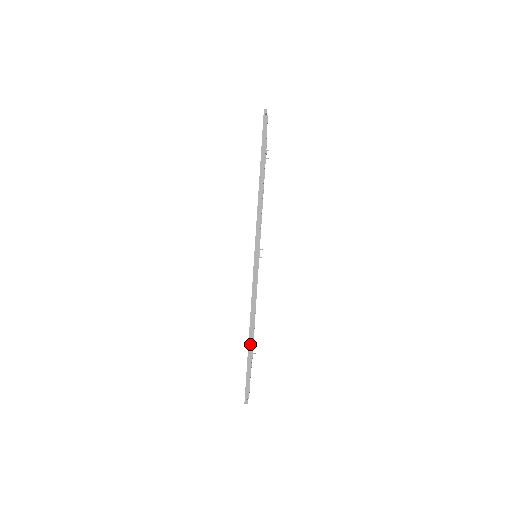
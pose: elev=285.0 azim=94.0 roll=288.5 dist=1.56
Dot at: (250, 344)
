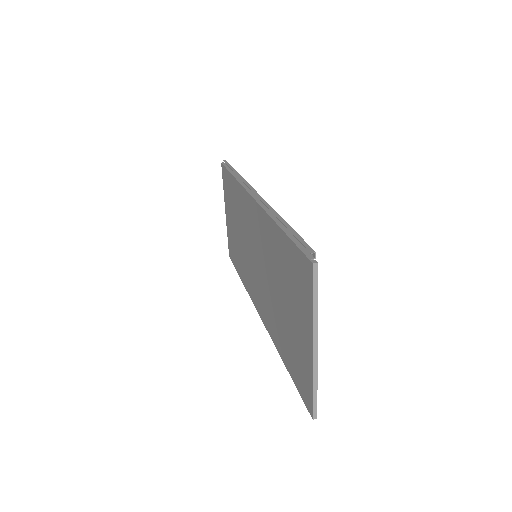
Dot at: (283, 223)
